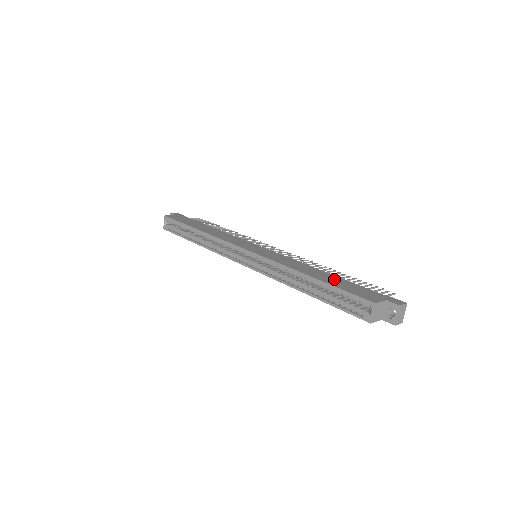
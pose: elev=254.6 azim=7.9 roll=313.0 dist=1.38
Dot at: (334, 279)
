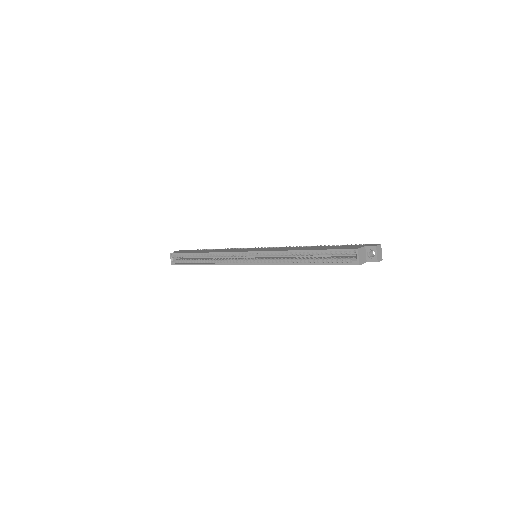
Dot at: (322, 247)
